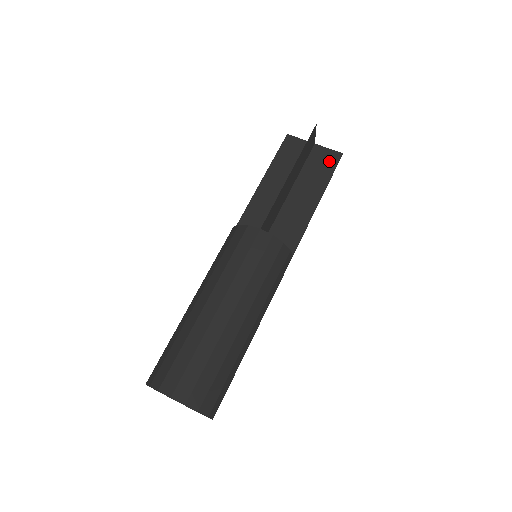
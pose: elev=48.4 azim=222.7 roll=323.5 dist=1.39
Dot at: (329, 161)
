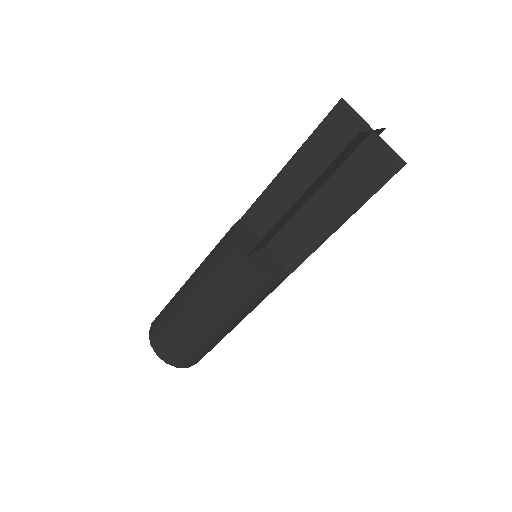
Dot at: (381, 169)
